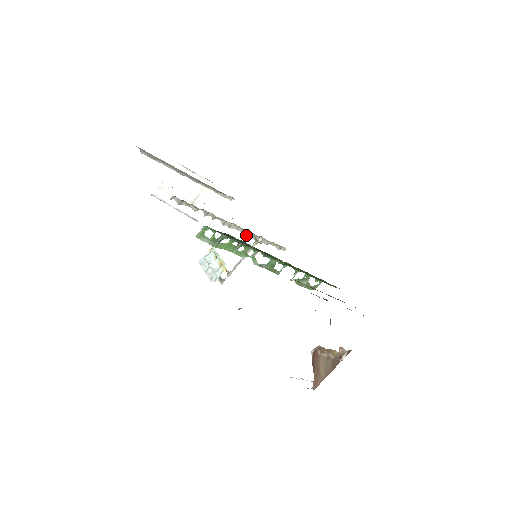
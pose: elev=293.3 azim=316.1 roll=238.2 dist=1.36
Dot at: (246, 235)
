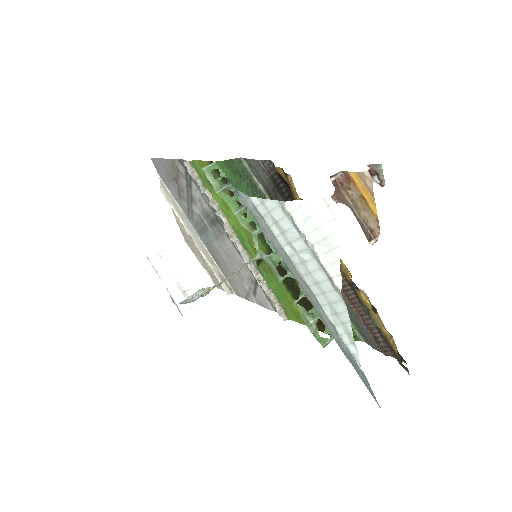
Dot at: (245, 261)
